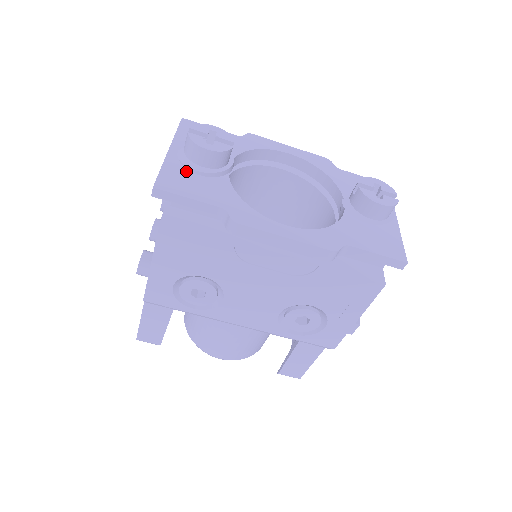
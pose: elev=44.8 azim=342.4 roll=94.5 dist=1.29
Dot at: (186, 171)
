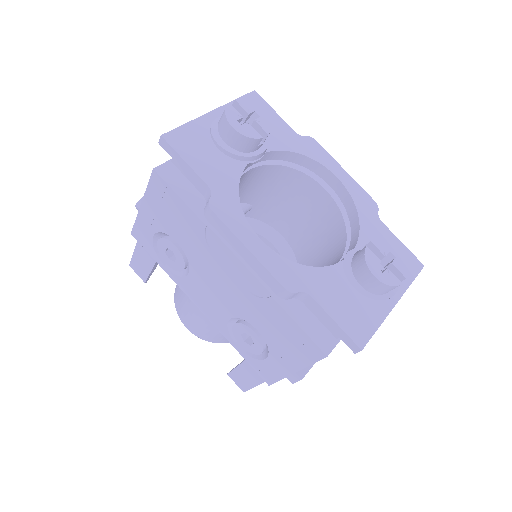
Dot at: (208, 138)
